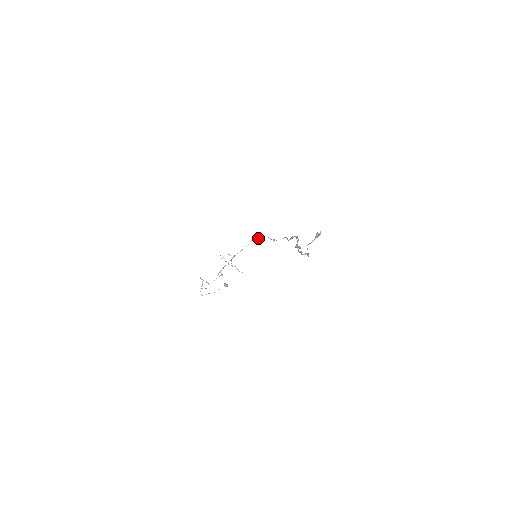
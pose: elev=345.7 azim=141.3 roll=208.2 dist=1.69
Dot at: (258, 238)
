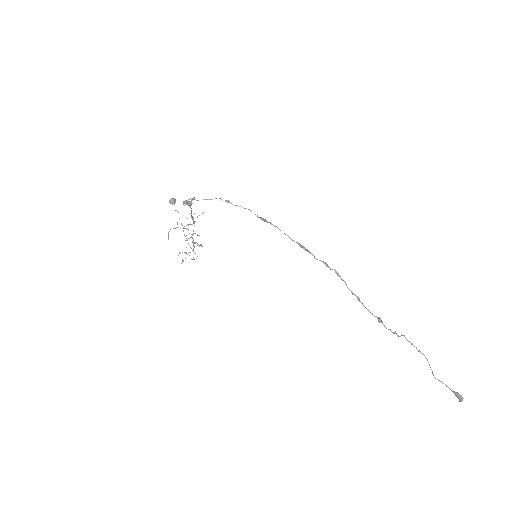
Dot at: (191, 202)
